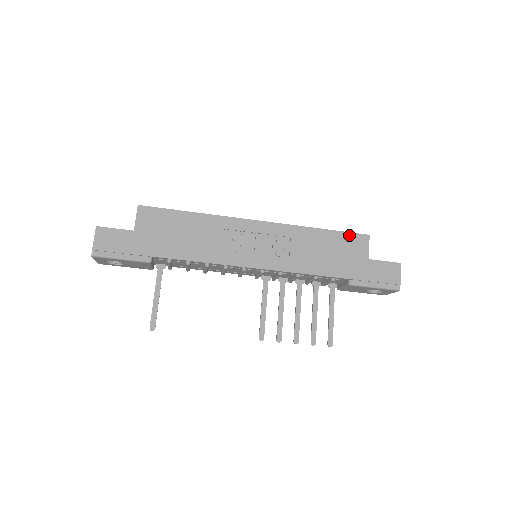
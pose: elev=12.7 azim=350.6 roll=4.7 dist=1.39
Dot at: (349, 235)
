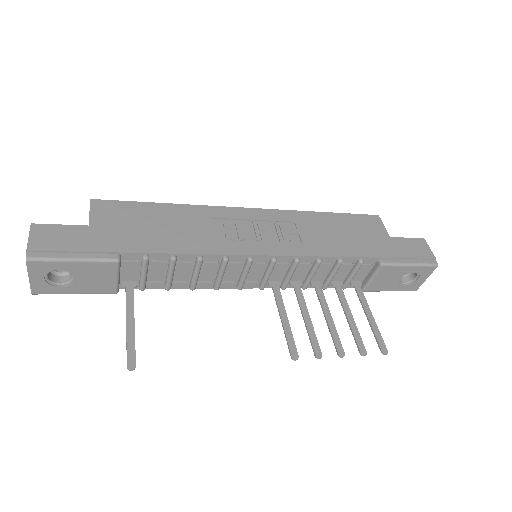
Dot at: (358, 216)
